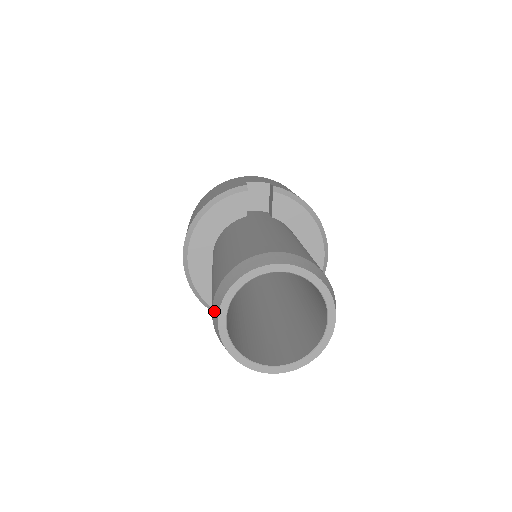
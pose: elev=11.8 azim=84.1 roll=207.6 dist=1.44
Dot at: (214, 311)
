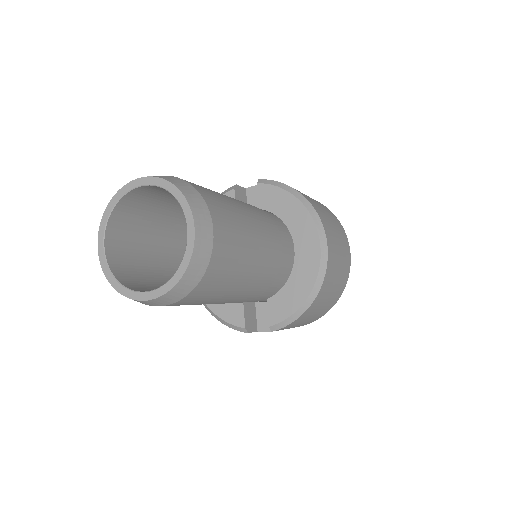
Dot at: occluded
